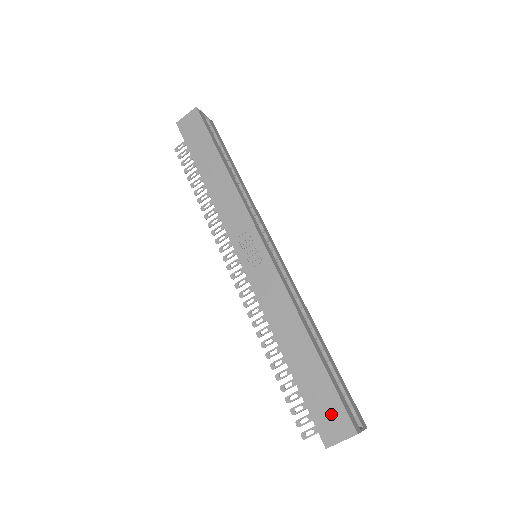
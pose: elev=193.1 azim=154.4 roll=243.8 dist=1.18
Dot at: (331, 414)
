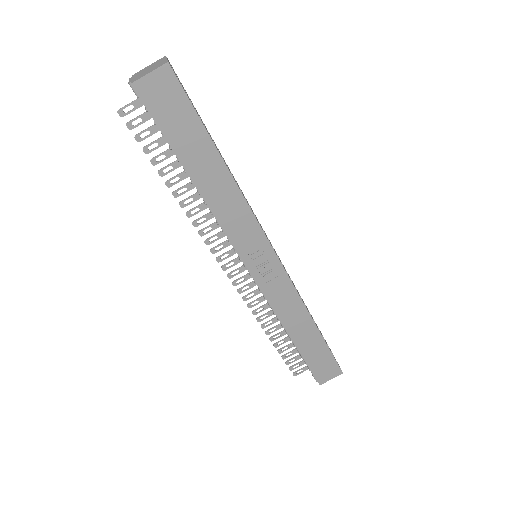
Dot at: (327, 367)
